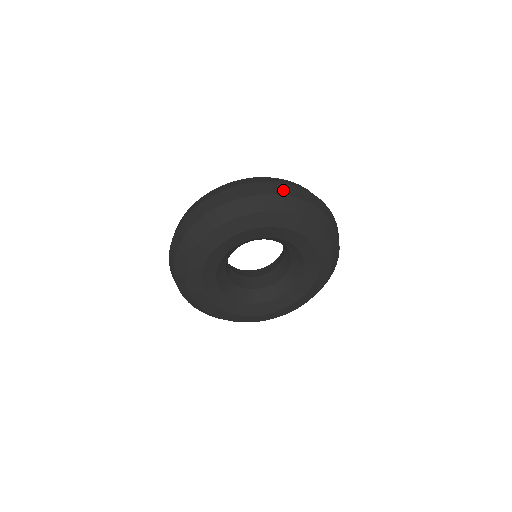
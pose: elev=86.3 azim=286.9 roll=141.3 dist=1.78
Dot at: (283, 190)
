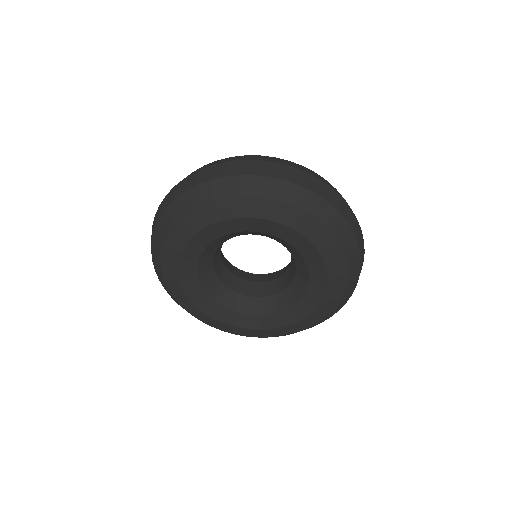
Dot at: (354, 225)
